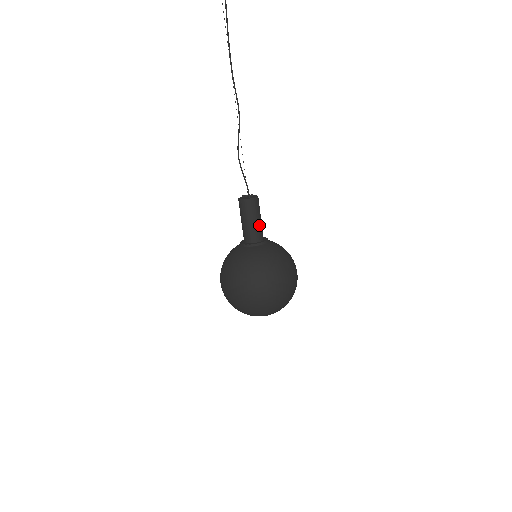
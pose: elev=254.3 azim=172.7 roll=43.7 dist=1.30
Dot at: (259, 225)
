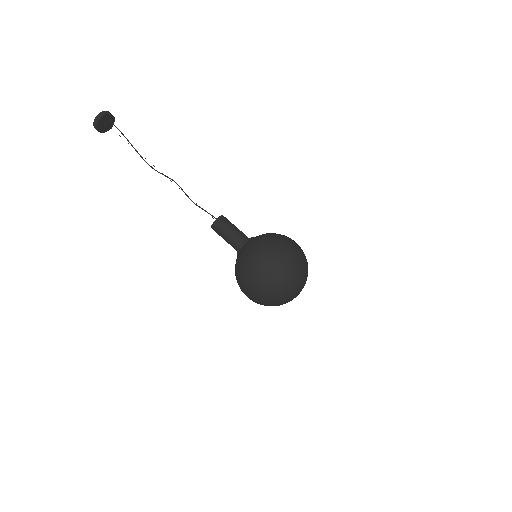
Dot at: occluded
